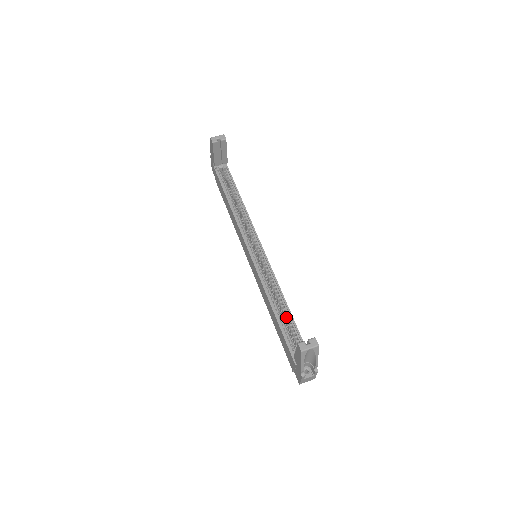
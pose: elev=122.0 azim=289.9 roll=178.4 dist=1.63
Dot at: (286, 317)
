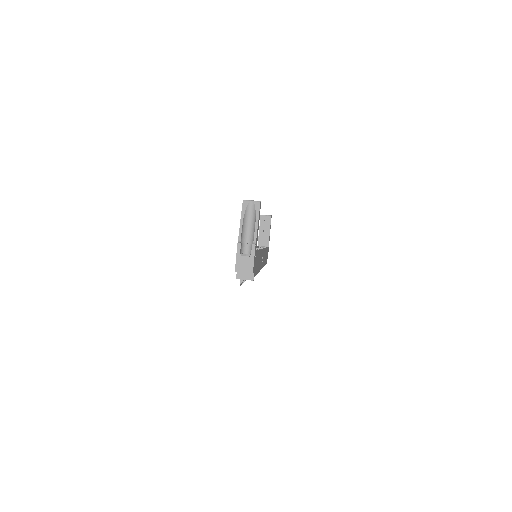
Dot at: occluded
